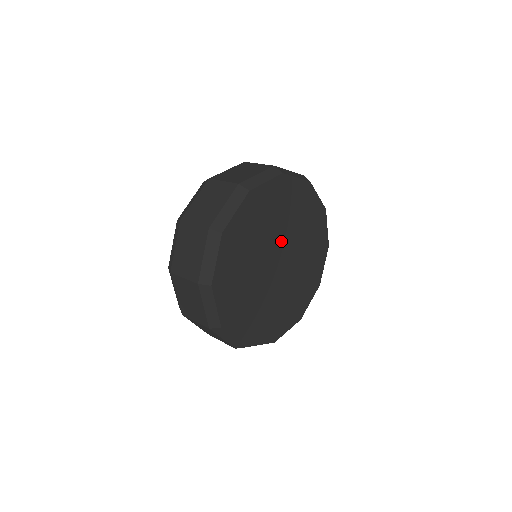
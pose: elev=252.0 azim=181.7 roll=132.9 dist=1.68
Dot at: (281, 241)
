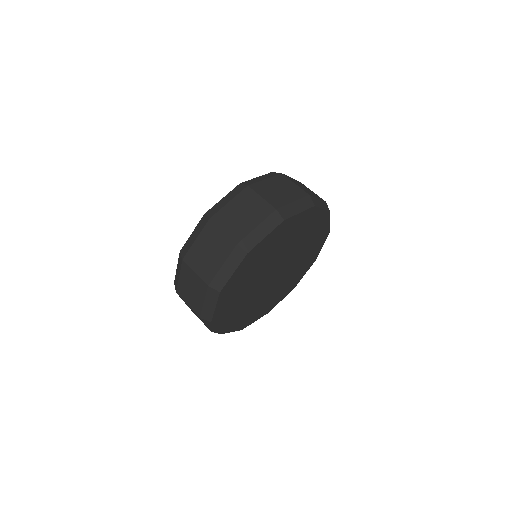
Dot at: (271, 267)
